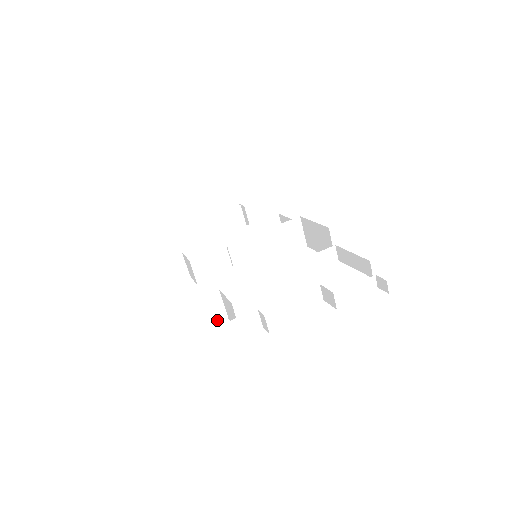
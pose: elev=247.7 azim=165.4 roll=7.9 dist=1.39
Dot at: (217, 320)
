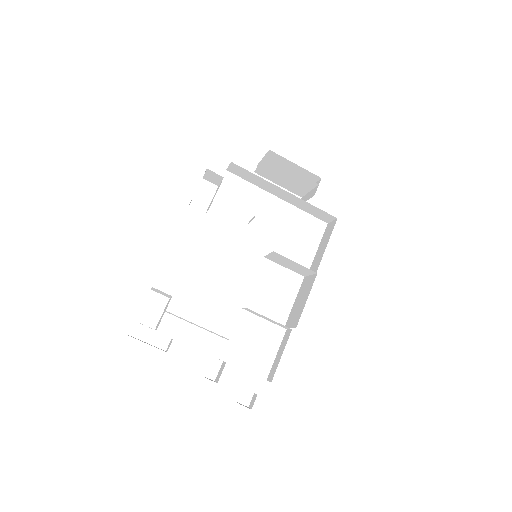
Dot at: occluded
